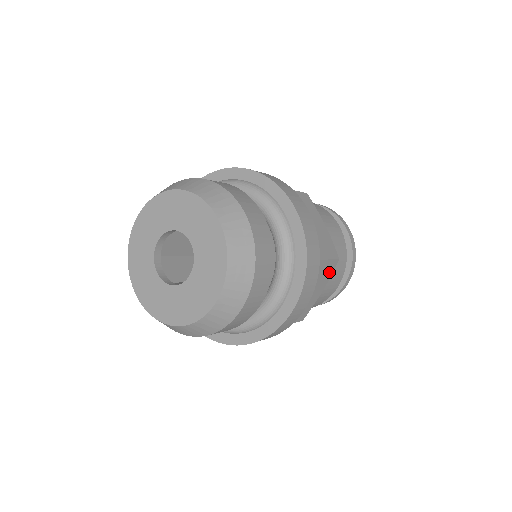
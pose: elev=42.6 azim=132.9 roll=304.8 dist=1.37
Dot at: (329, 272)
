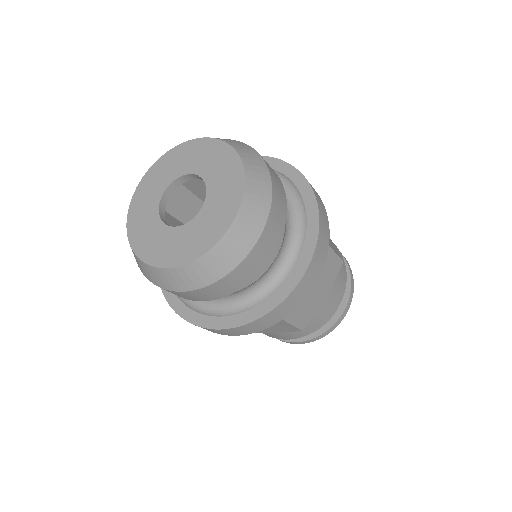
Dot at: (333, 274)
